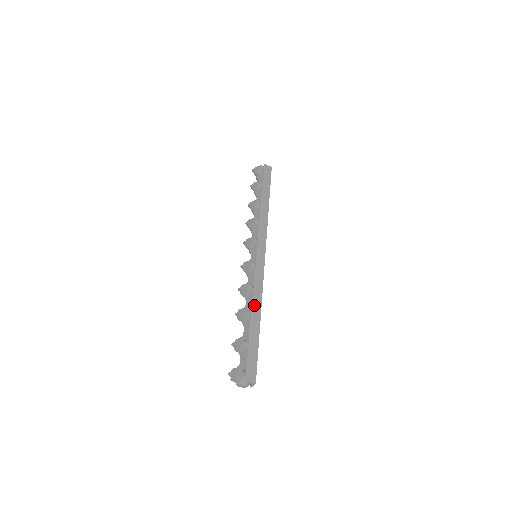
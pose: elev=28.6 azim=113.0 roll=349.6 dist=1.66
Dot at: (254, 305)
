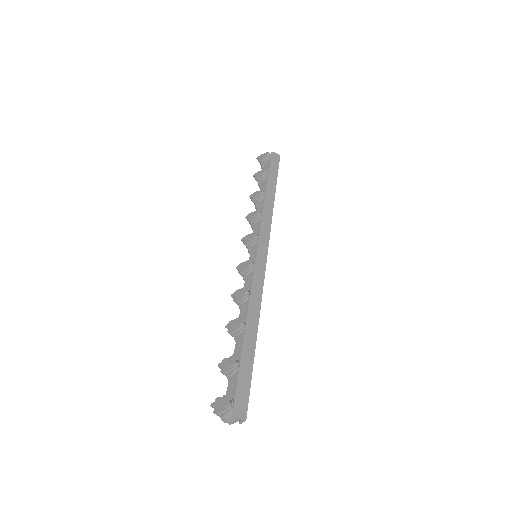
Dot at: (250, 316)
